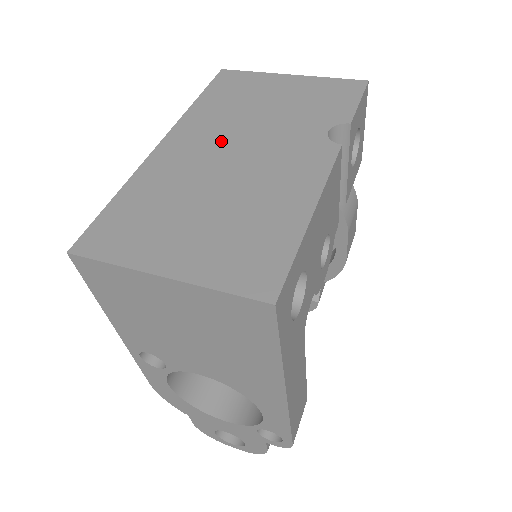
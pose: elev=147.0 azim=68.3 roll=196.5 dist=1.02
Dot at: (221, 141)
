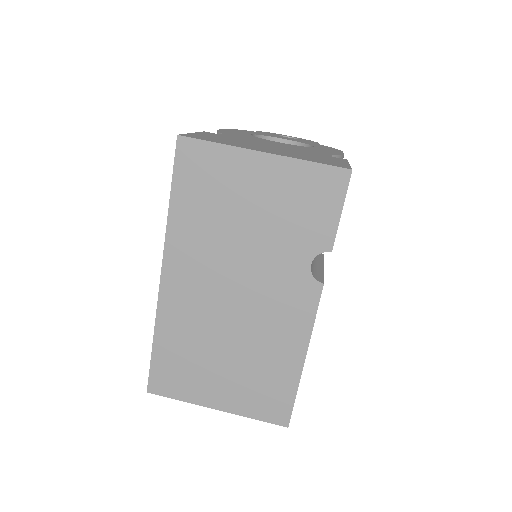
Dot at: (216, 277)
